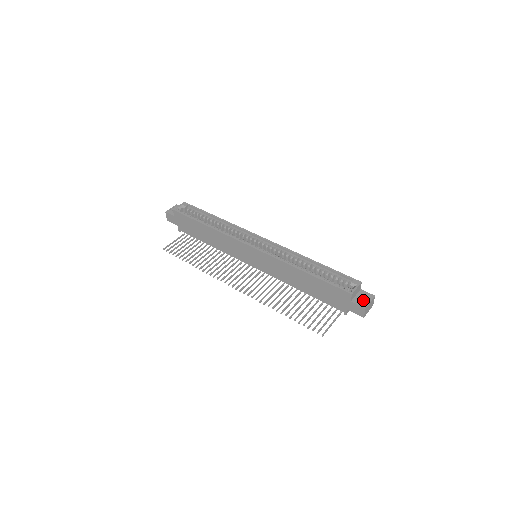
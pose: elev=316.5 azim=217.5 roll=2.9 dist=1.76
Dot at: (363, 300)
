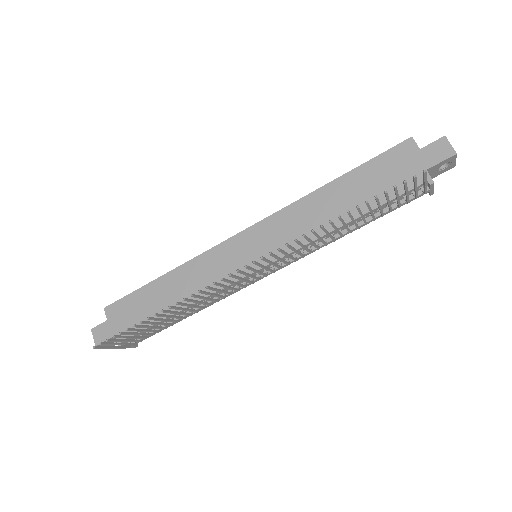
Dot at: occluded
